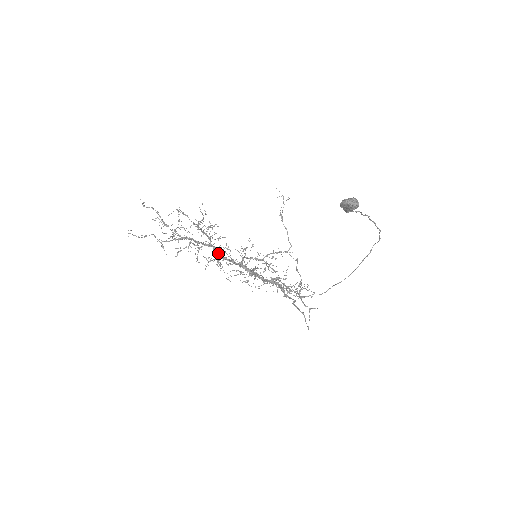
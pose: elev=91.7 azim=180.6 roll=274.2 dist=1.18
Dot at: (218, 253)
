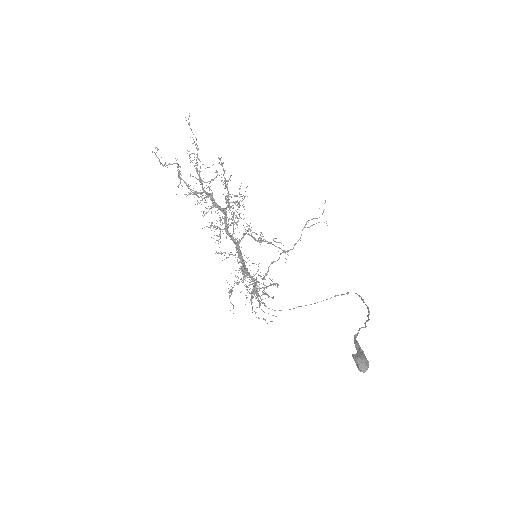
Dot at: (226, 226)
